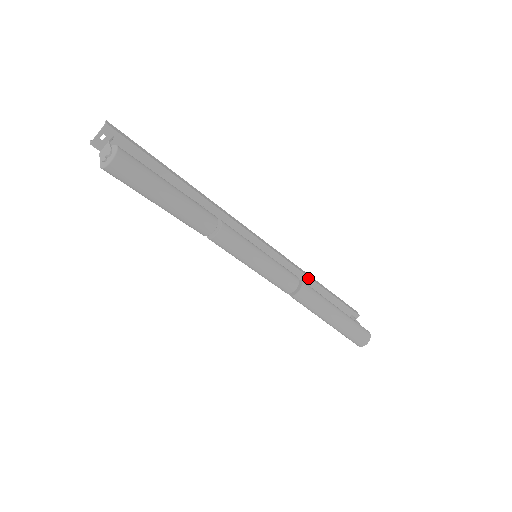
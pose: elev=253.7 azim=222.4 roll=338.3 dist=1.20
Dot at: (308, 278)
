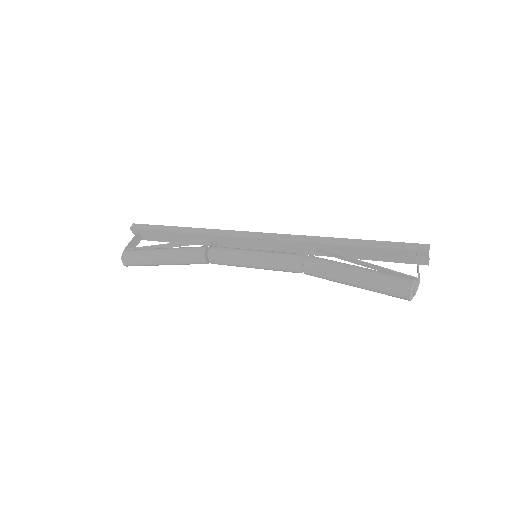
Dot at: (327, 245)
